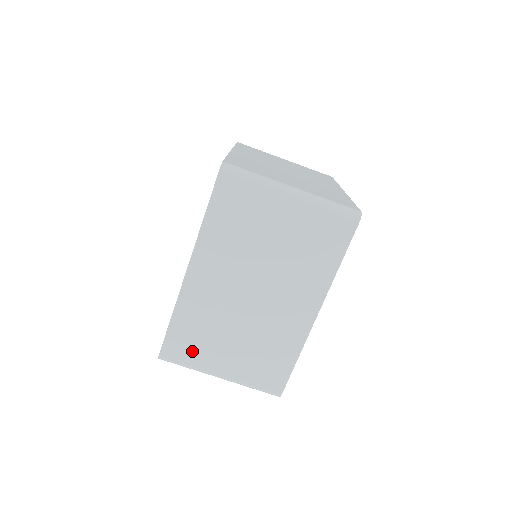
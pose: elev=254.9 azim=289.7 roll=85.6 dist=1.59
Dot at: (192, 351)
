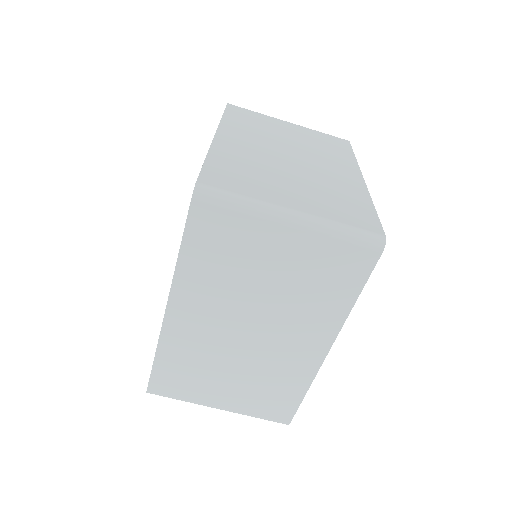
Dot at: (184, 387)
